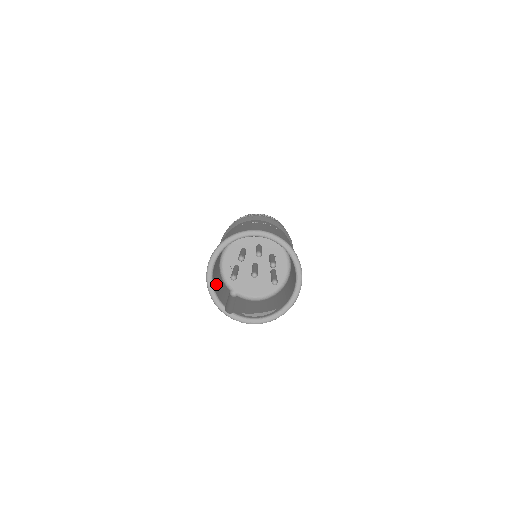
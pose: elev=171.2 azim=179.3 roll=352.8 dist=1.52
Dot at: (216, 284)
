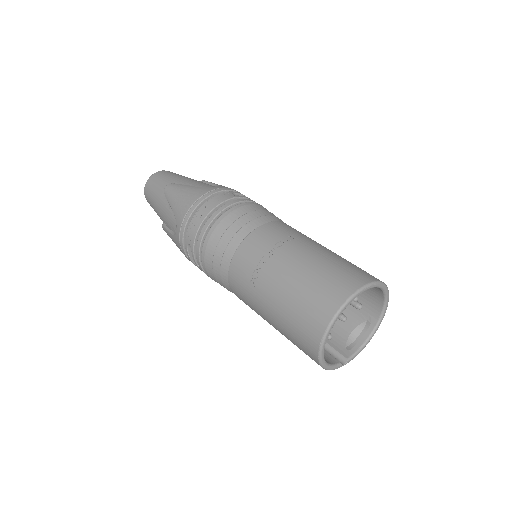
Dot at: occluded
